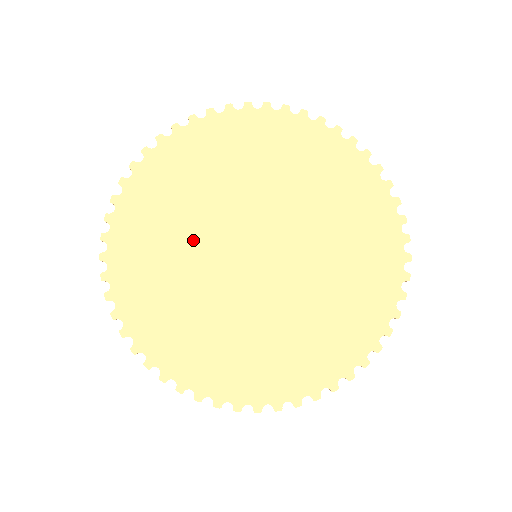
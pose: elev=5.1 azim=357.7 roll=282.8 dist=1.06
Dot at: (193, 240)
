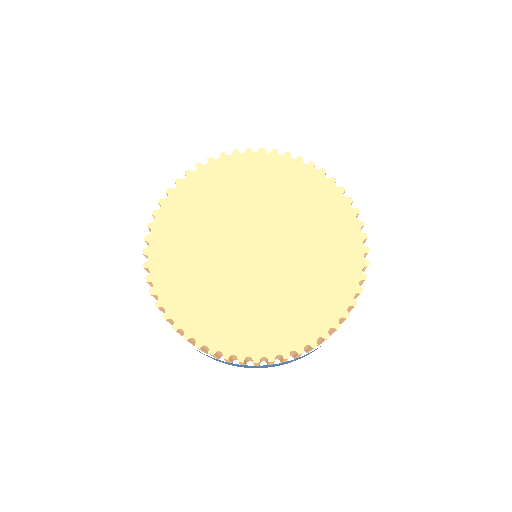
Dot at: (216, 273)
